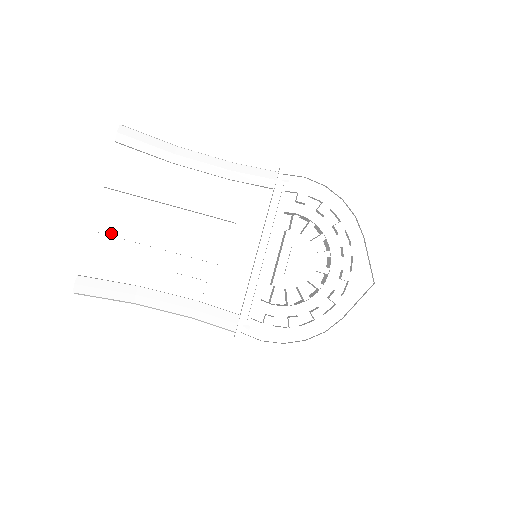
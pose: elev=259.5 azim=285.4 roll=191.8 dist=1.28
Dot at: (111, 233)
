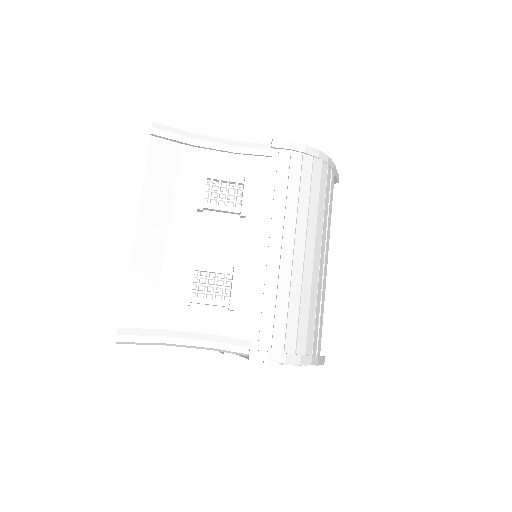
Dot at: occluded
